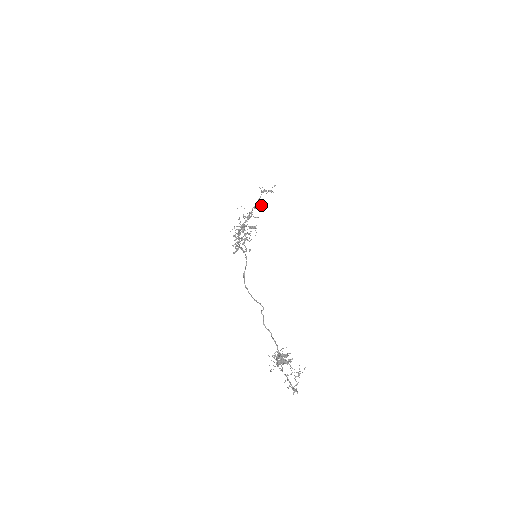
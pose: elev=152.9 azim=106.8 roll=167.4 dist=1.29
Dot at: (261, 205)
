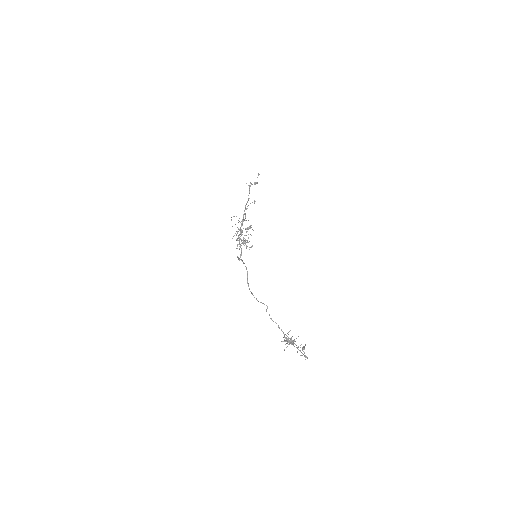
Dot at: occluded
